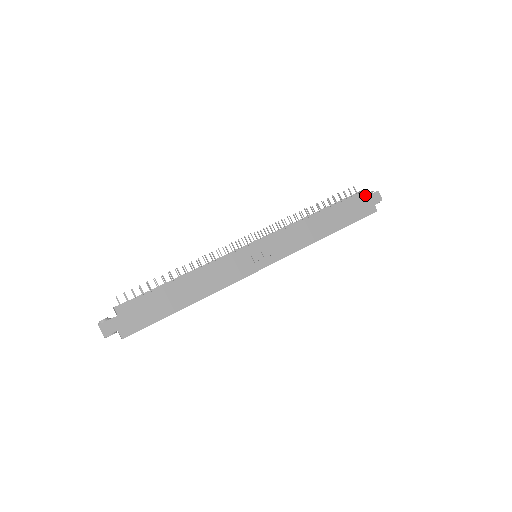
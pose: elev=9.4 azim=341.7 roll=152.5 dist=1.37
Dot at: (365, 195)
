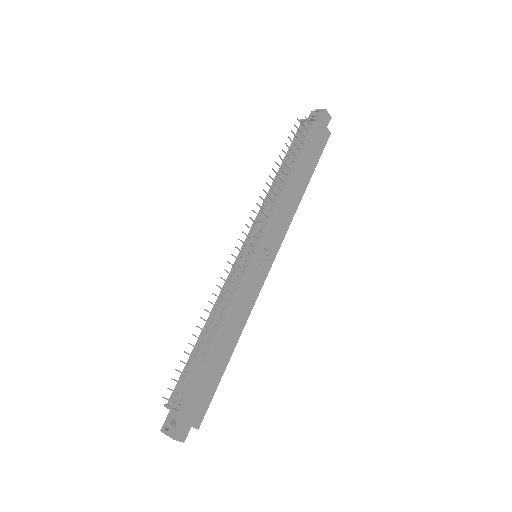
Dot at: (318, 122)
